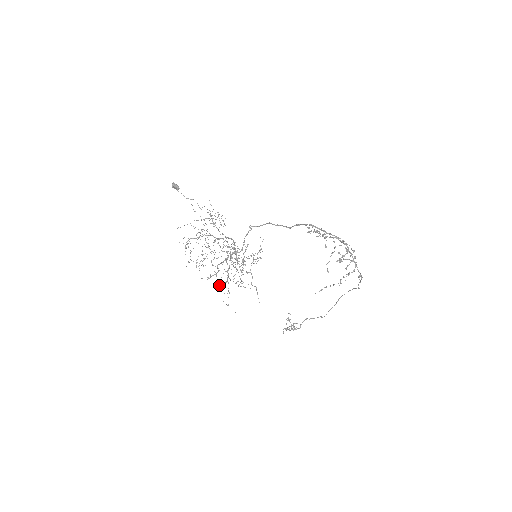
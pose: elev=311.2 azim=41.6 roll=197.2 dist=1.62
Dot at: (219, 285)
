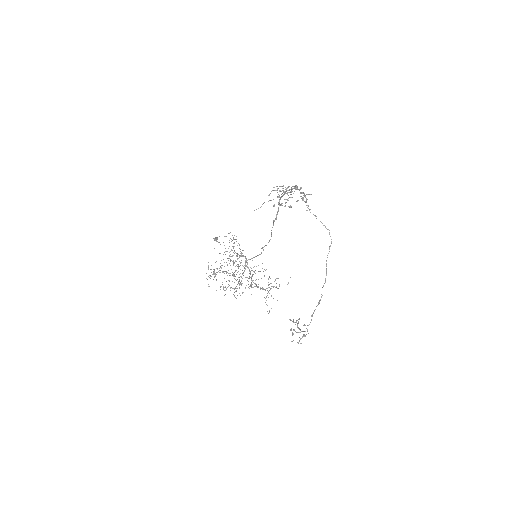
Dot at: occluded
